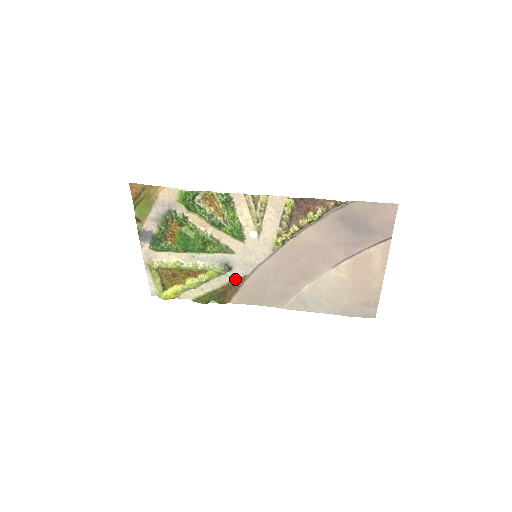
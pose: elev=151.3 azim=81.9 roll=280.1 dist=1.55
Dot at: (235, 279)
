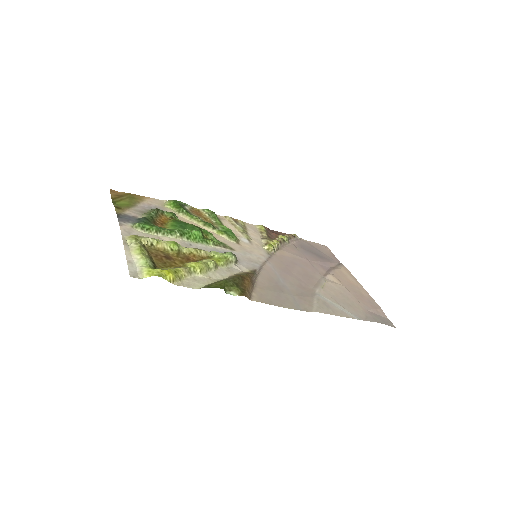
Dot at: (246, 272)
